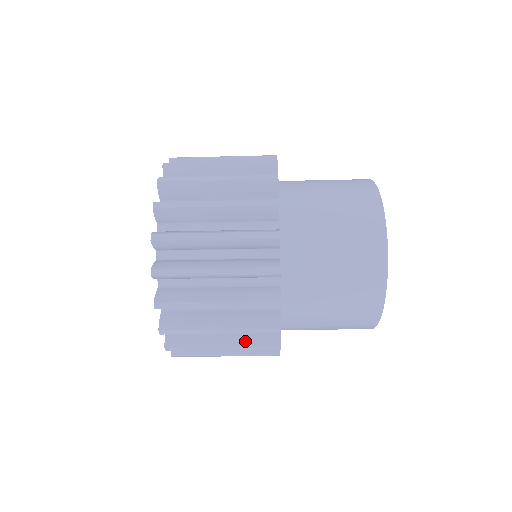
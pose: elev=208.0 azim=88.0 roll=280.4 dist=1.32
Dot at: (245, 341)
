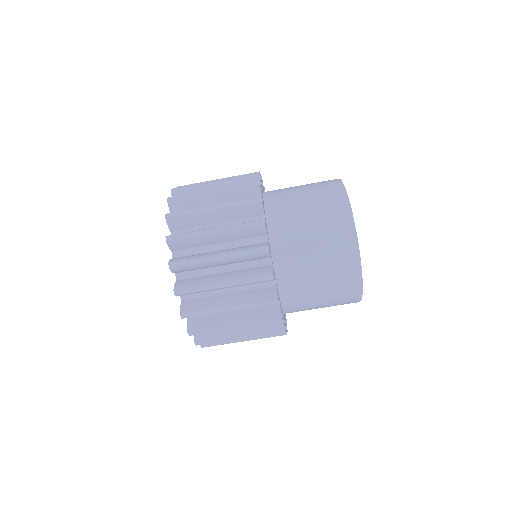
Dot at: (234, 224)
